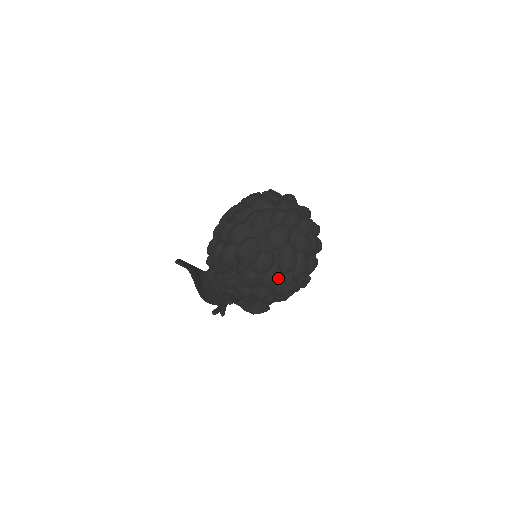
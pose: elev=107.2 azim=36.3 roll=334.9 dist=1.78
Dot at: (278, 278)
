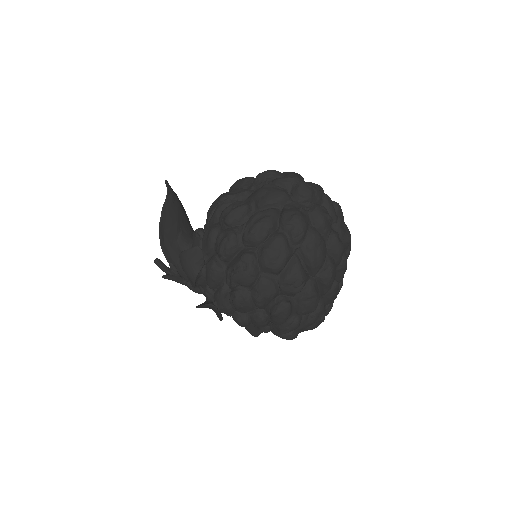
Dot at: (235, 241)
